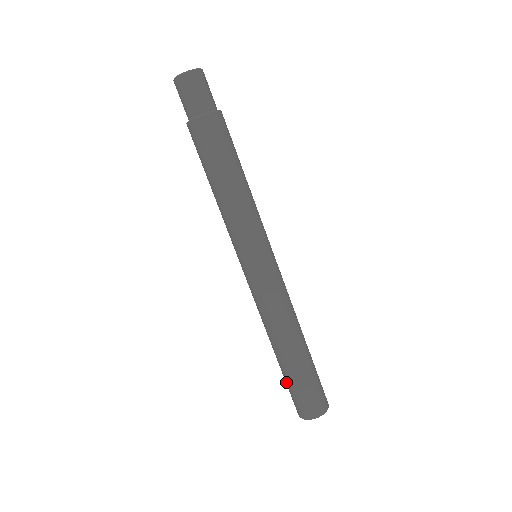
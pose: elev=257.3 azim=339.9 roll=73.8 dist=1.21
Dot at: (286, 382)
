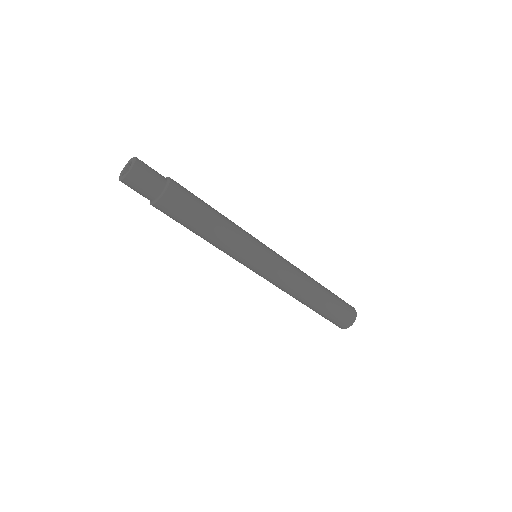
Dot at: (323, 316)
